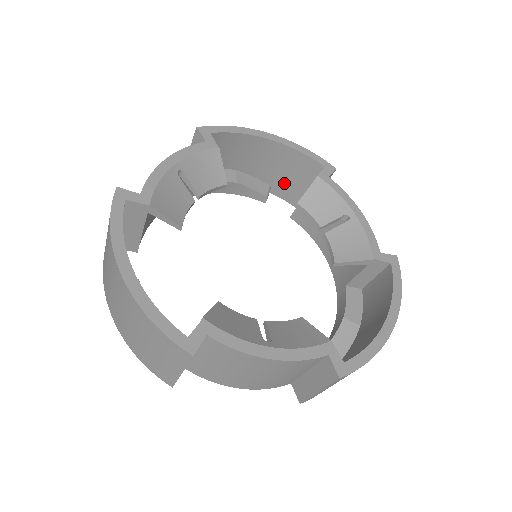
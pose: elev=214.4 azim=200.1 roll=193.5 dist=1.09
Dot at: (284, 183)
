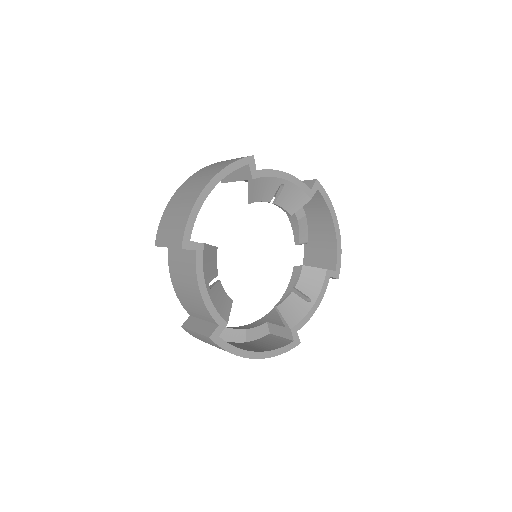
Dot at: occluded
